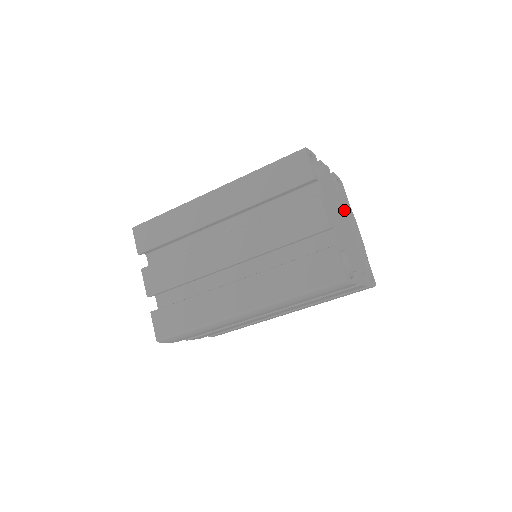
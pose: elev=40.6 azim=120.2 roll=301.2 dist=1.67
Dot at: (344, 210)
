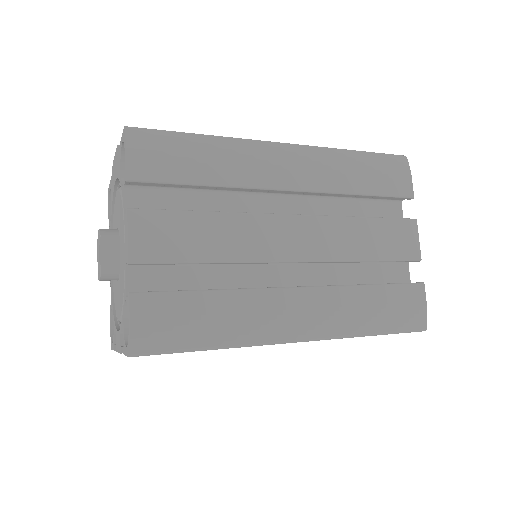
Dot at: occluded
